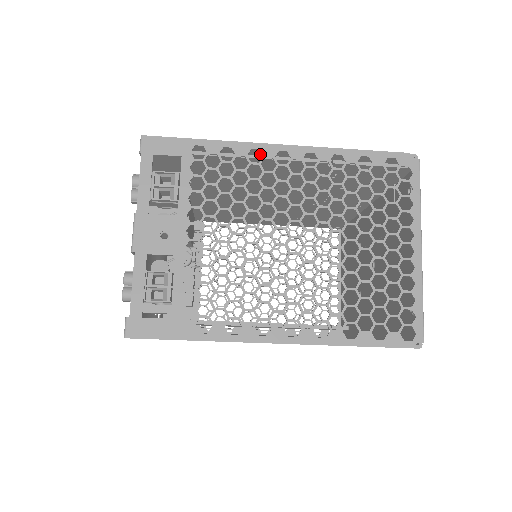
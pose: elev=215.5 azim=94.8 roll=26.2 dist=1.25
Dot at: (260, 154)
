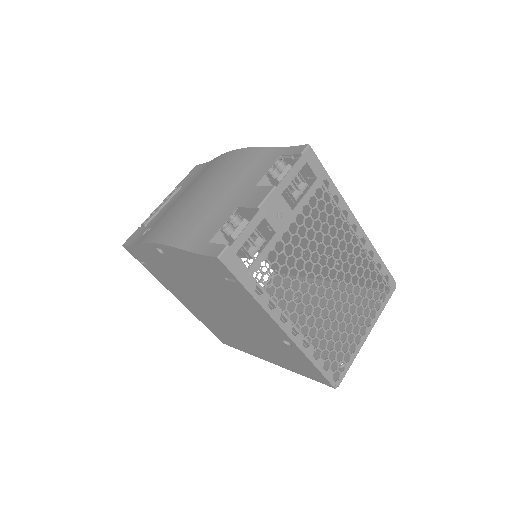
Dot at: occluded
